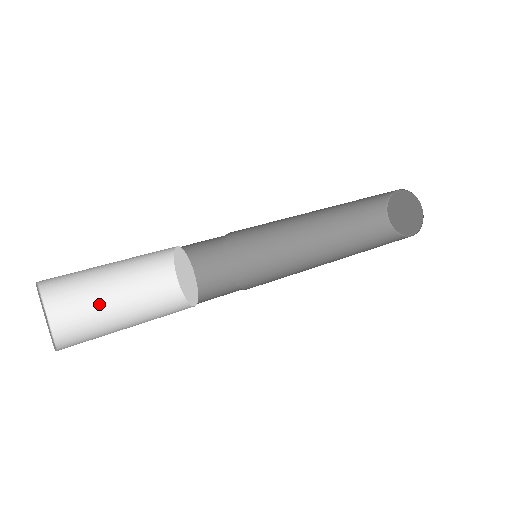
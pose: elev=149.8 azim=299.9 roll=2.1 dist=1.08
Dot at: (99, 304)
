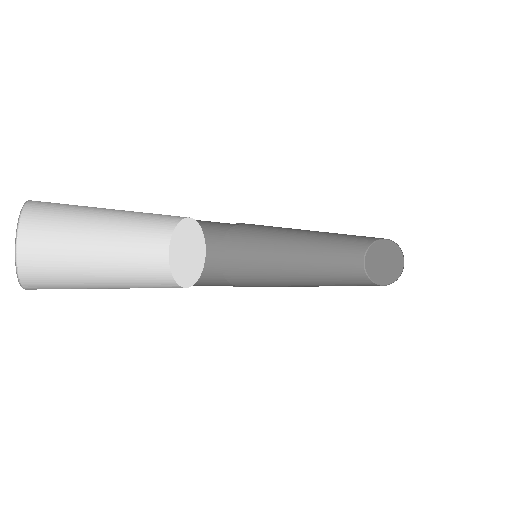
Dot at: (90, 288)
